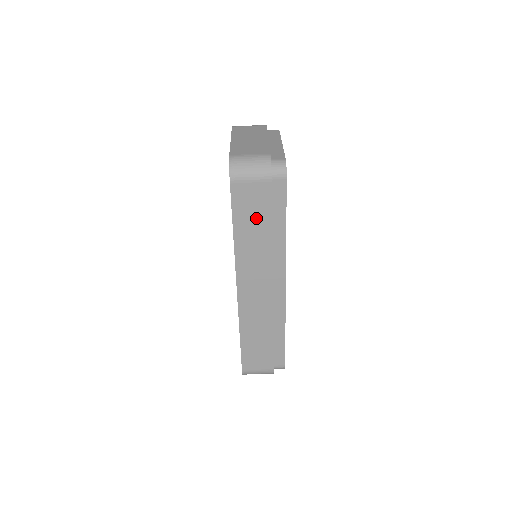
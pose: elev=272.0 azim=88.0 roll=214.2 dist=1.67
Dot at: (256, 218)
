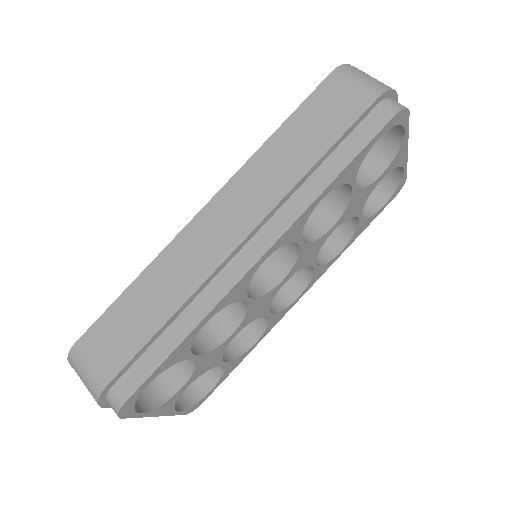
Dot at: (318, 130)
